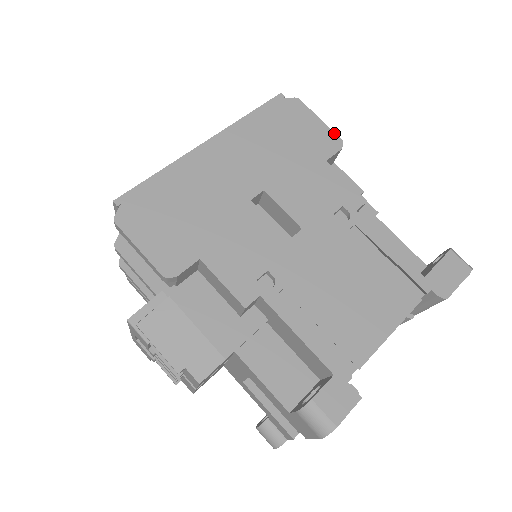
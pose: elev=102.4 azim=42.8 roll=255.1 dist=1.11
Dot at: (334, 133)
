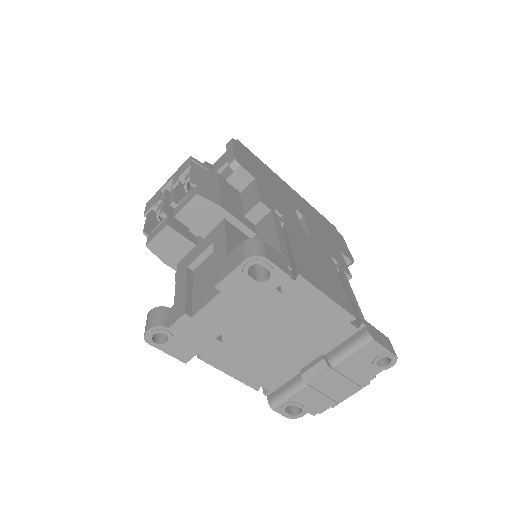
Dot at: (352, 257)
